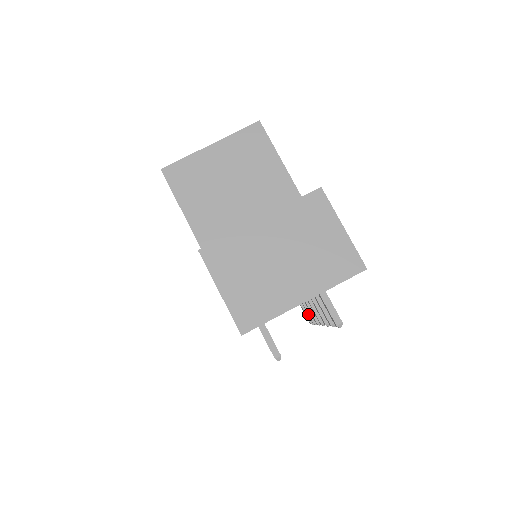
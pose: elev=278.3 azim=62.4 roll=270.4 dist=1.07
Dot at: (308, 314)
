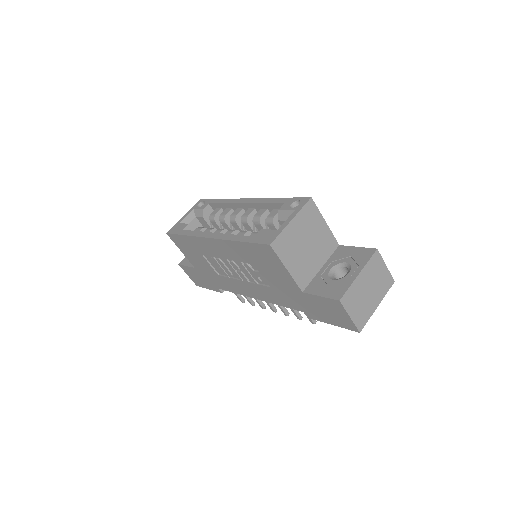
Dot at: occluded
